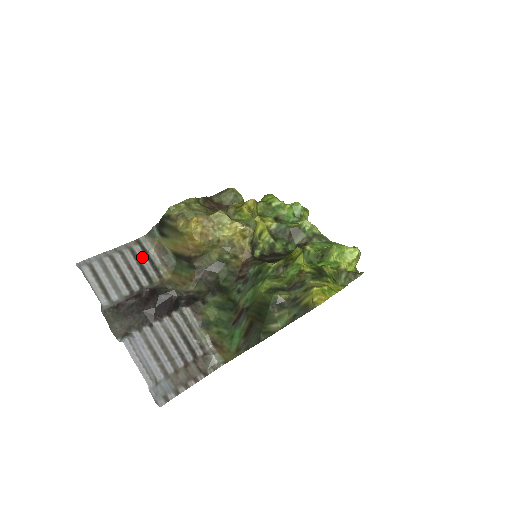
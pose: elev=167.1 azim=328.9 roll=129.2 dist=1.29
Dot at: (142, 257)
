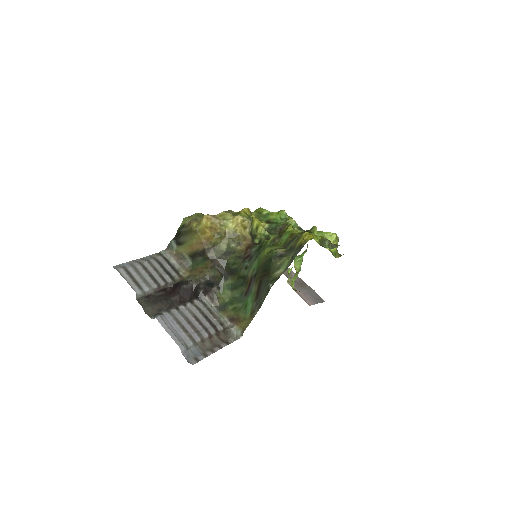
Dot at: (164, 263)
